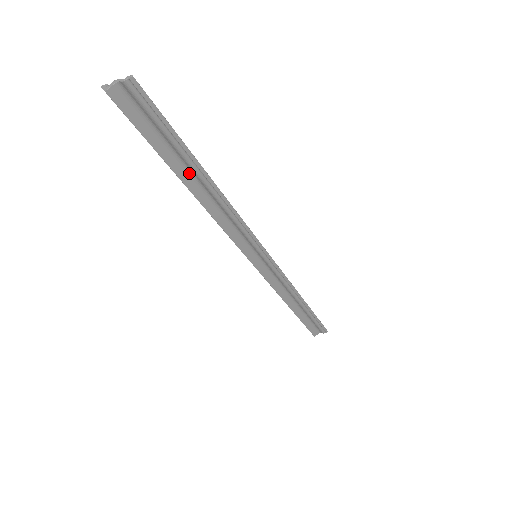
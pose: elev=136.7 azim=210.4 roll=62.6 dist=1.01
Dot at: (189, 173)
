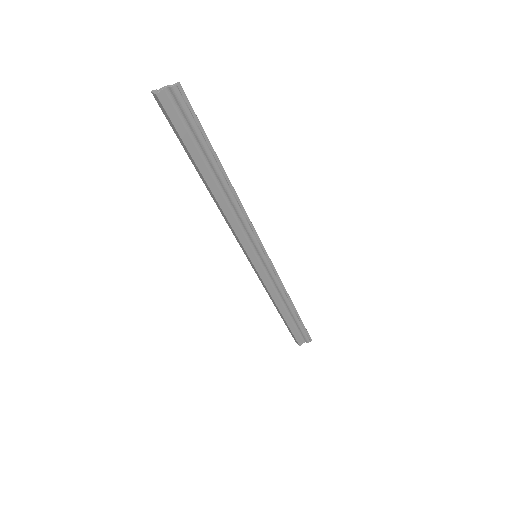
Dot at: (210, 171)
